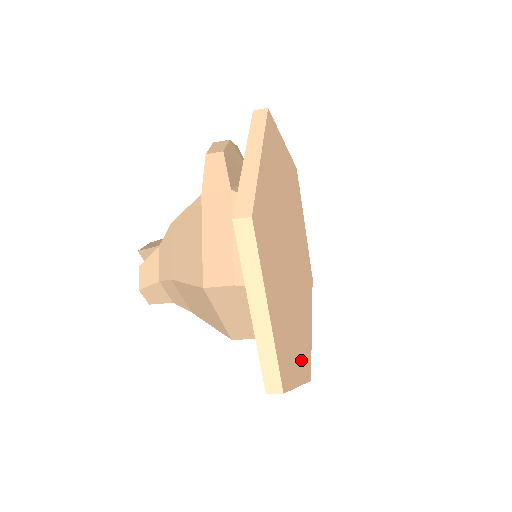
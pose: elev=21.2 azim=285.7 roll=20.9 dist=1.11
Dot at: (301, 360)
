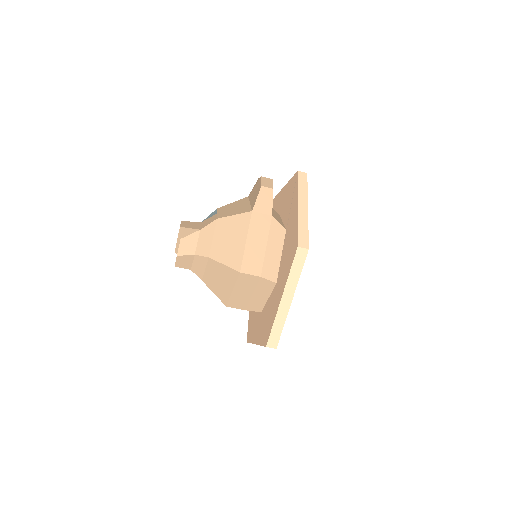
Dot at: occluded
